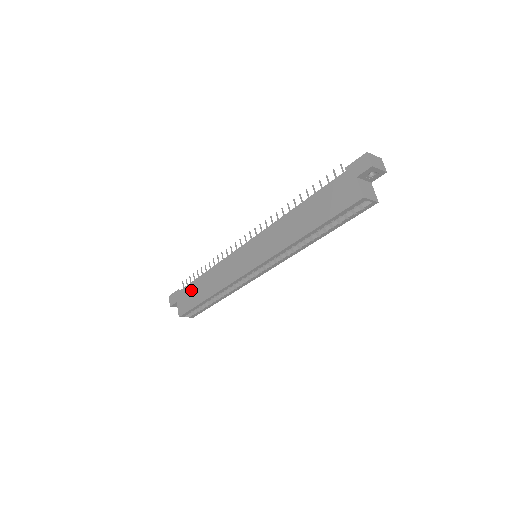
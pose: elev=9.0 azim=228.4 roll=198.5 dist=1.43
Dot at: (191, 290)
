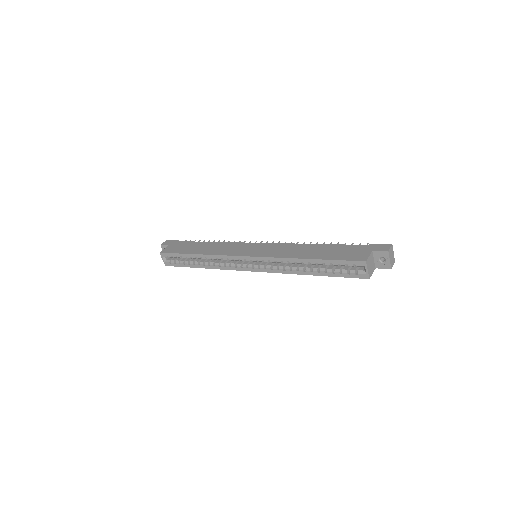
Dot at: (188, 245)
